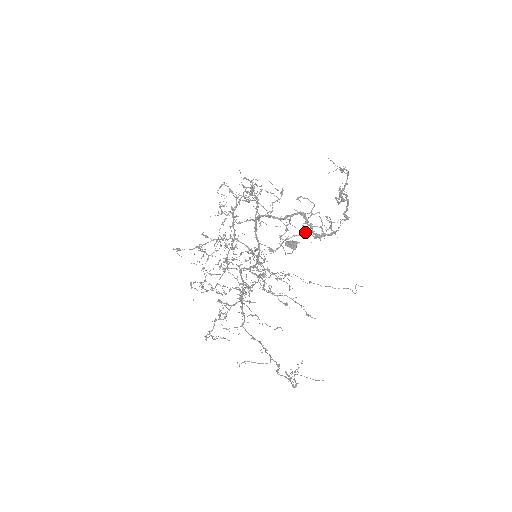
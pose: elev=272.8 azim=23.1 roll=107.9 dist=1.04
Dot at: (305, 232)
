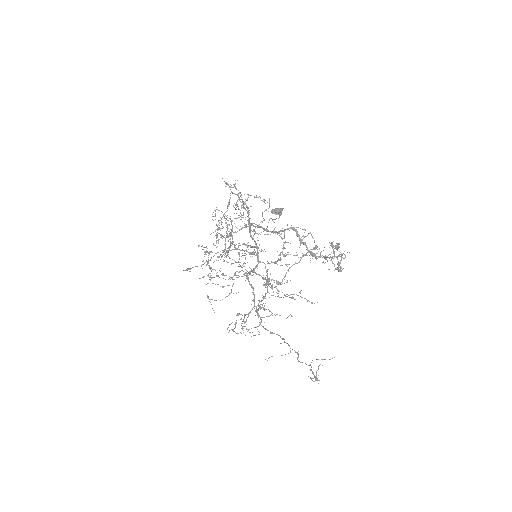
Dot at: (302, 255)
